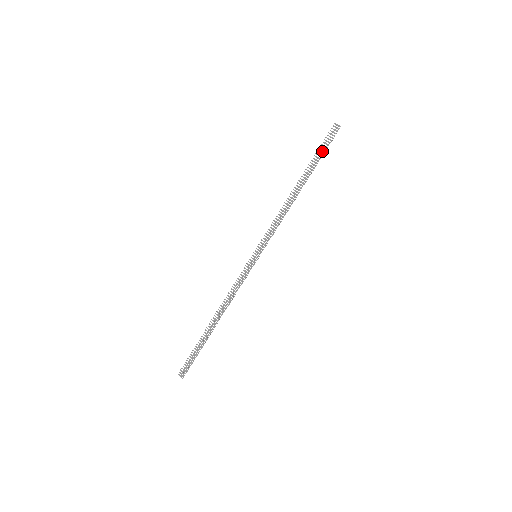
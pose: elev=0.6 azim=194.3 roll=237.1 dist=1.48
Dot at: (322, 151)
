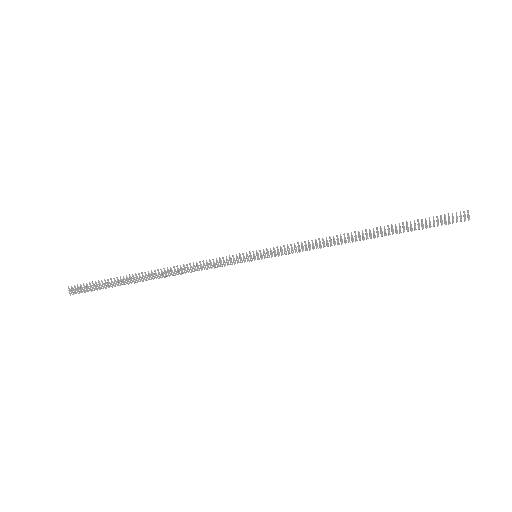
Dot at: (426, 225)
